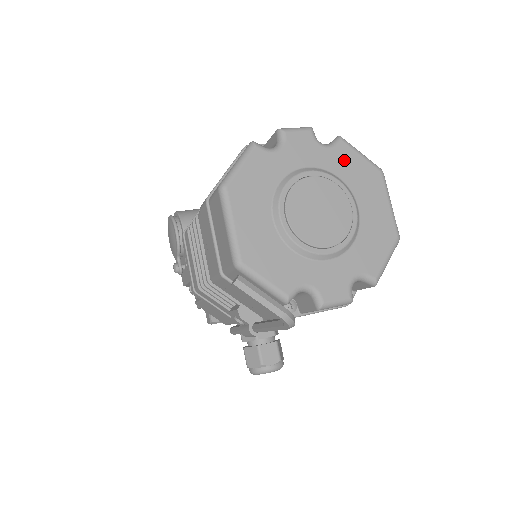
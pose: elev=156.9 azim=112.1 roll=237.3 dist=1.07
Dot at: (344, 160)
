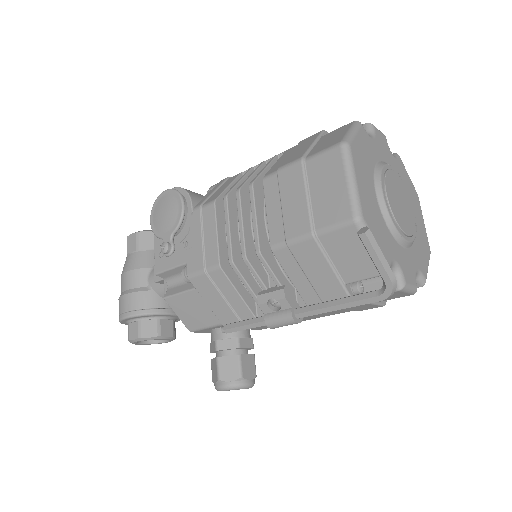
Dot at: (402, 172)
